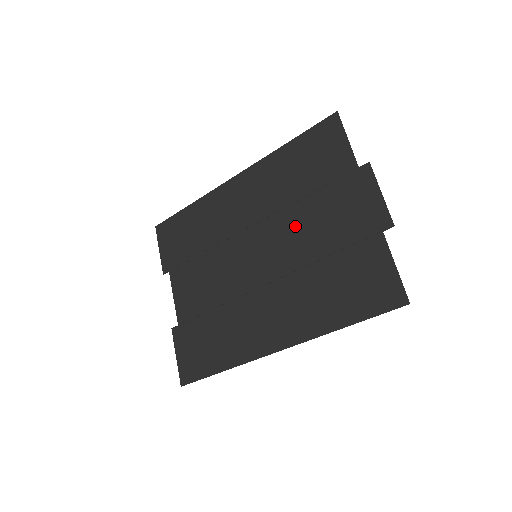
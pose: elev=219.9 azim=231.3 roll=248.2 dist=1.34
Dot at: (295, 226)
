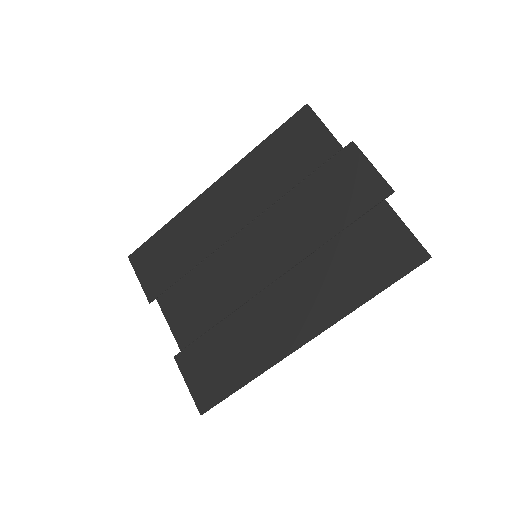
Dot at: (292, 217)
